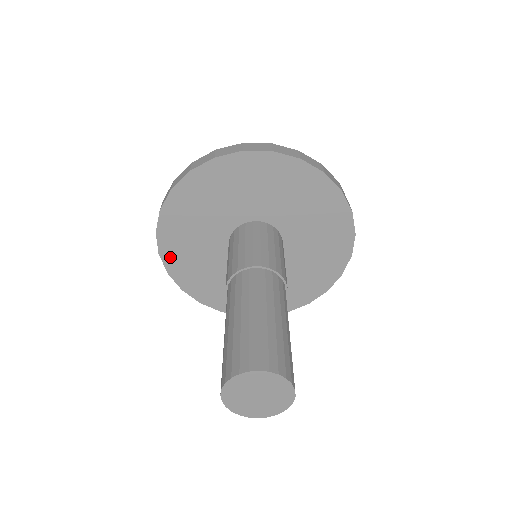
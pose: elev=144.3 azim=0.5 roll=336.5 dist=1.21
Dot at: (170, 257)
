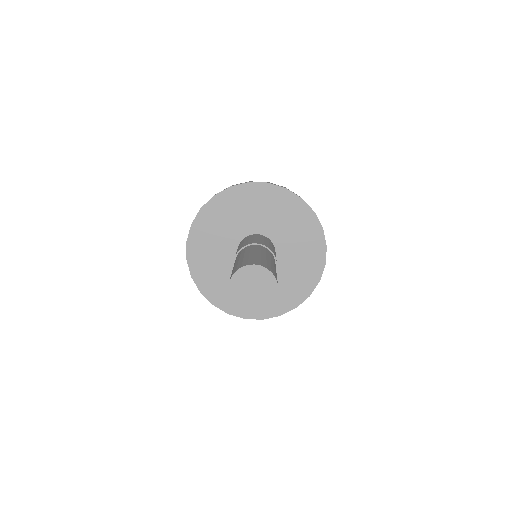
Dot at: (220, 302)
